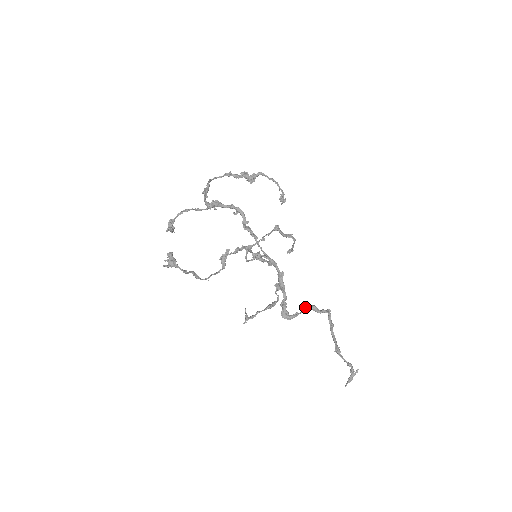
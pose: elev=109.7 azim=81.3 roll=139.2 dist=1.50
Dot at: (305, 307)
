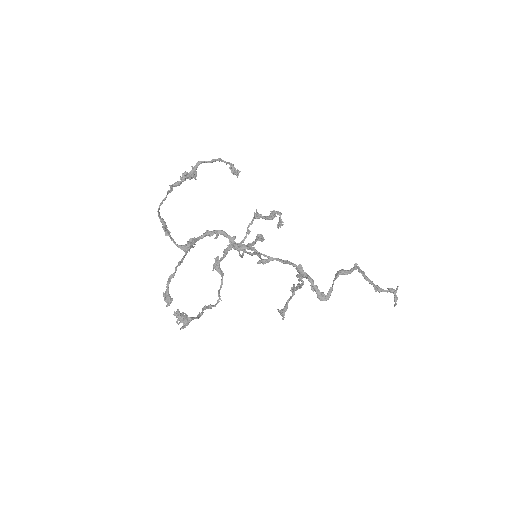
Dot at: (335, 278)
